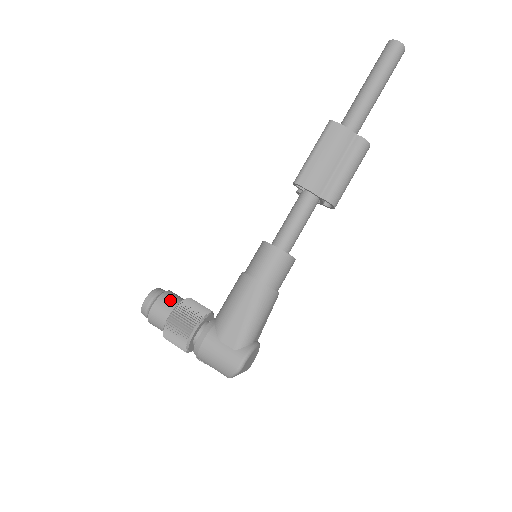
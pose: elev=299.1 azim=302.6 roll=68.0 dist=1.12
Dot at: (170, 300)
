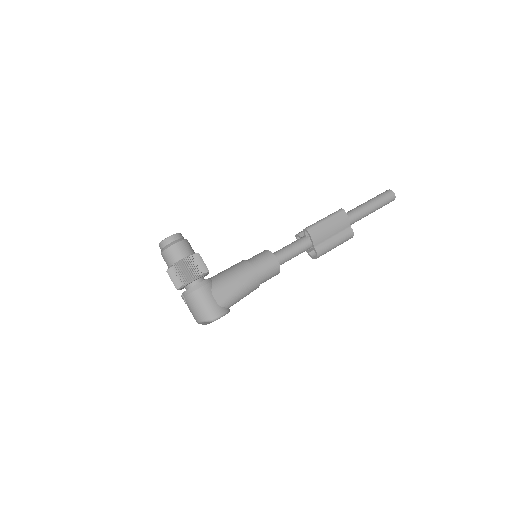
Dot at: (189, 247)
